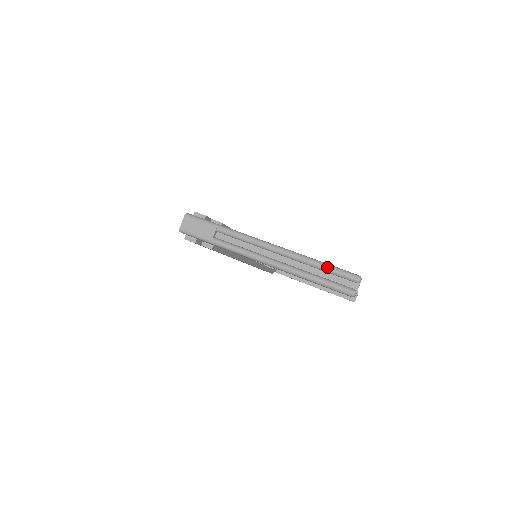
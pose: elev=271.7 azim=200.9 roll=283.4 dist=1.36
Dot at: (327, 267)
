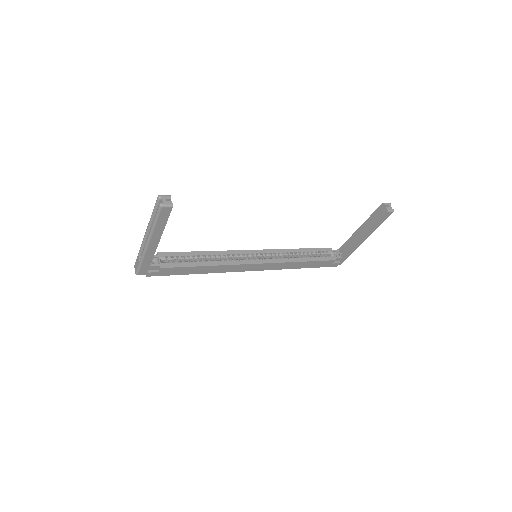
Dot at: (153, 211)
